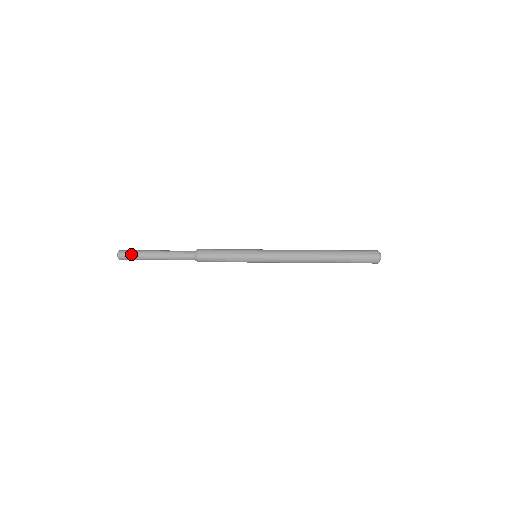
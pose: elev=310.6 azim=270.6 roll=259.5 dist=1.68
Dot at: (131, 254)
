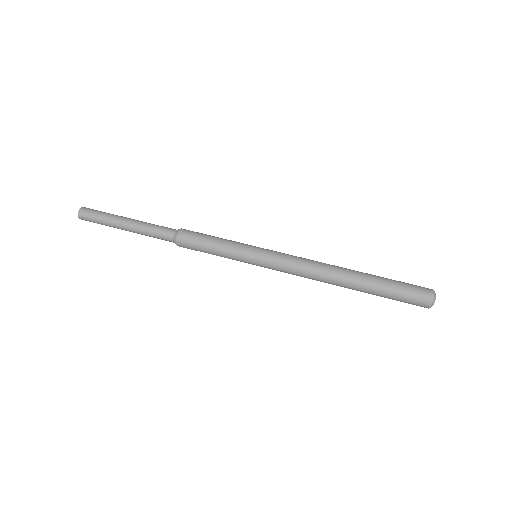
Dot at: (96, 213)
